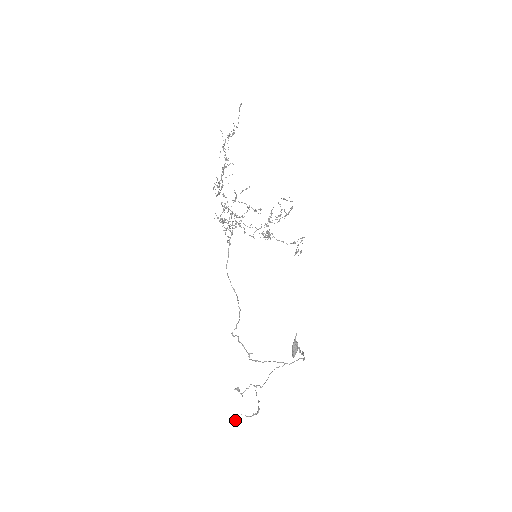
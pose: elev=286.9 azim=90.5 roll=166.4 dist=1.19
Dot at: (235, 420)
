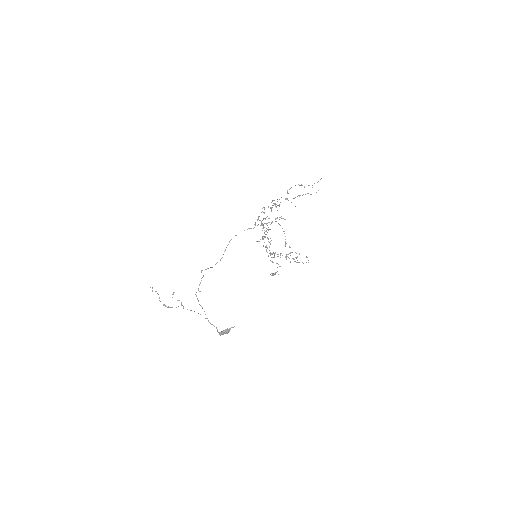
Dot at: occluded
